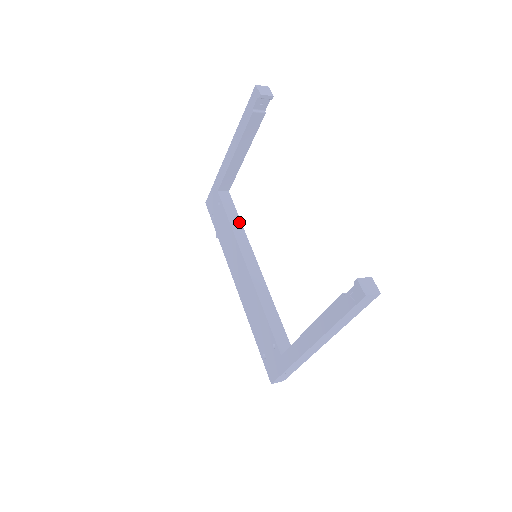
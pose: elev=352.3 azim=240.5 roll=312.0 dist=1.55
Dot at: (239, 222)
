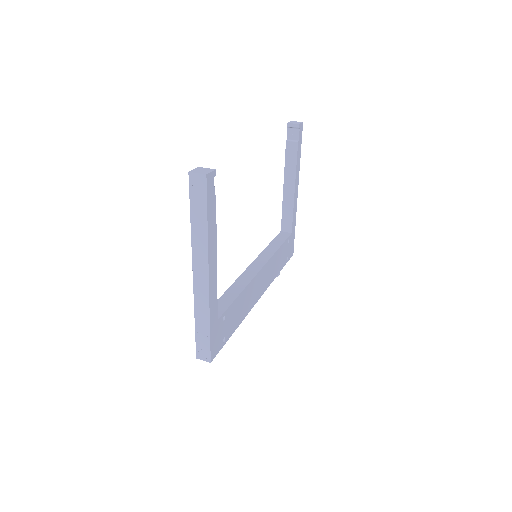
Dot at: (277, 247)
